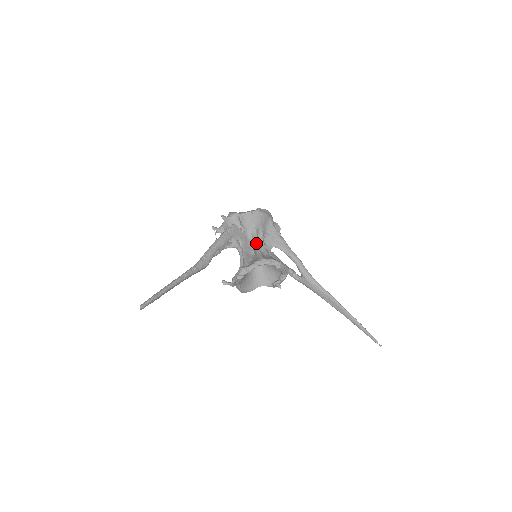
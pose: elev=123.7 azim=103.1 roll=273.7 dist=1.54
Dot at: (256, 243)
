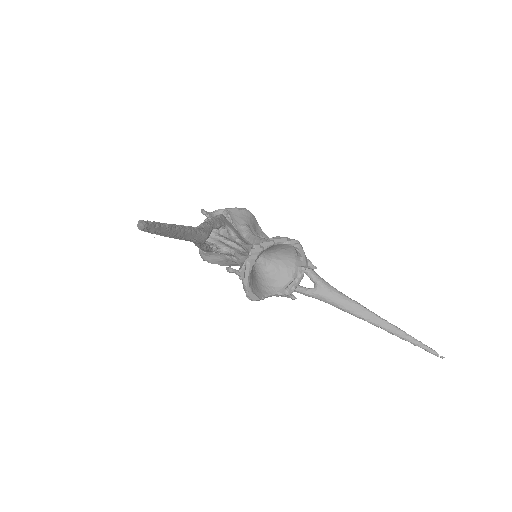
Dot at: (255, 235)
